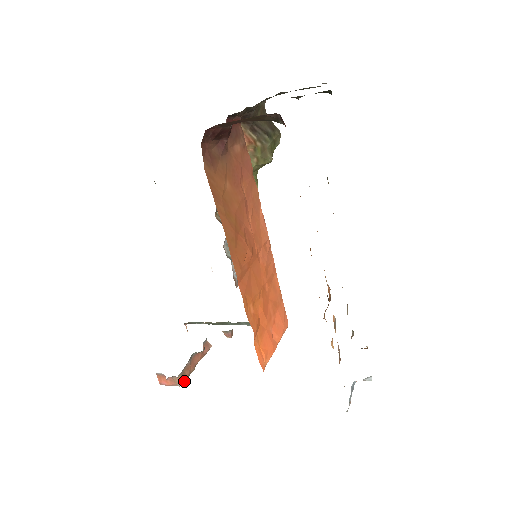
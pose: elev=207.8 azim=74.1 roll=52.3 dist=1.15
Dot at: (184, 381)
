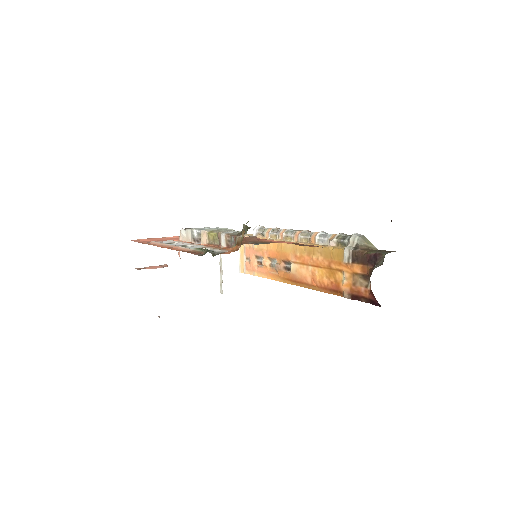
Dot at: occluded
